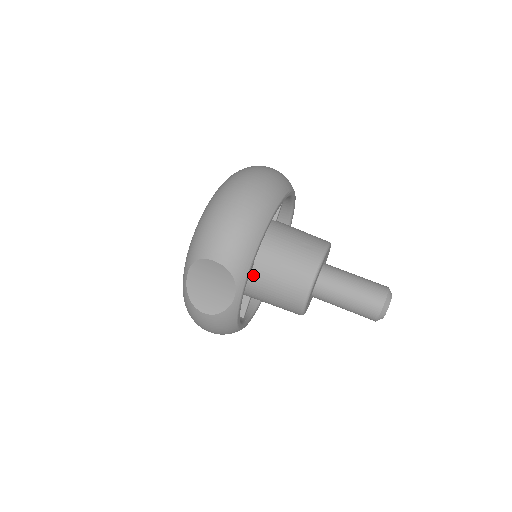
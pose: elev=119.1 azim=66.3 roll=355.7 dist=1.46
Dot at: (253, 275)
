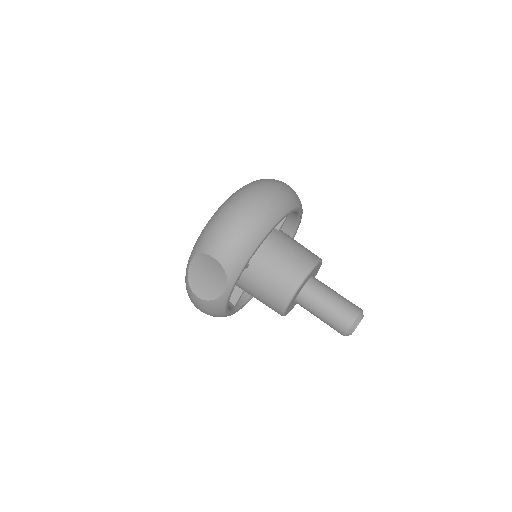
Dot at: (247, 274)
